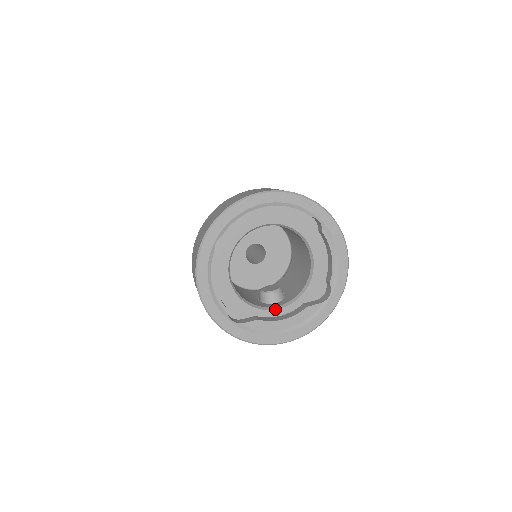
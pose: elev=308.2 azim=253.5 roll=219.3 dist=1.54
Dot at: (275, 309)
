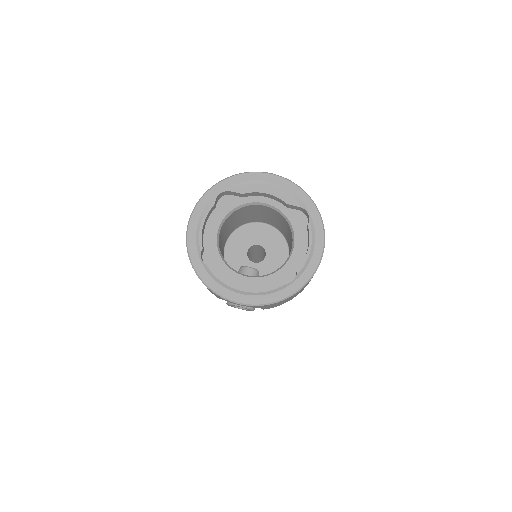
Dot at: (242, 275)
